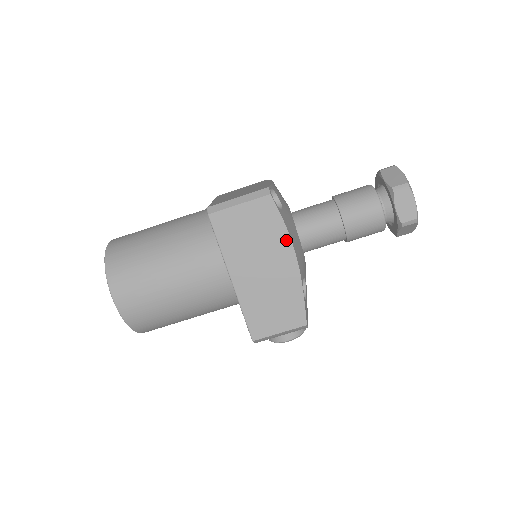
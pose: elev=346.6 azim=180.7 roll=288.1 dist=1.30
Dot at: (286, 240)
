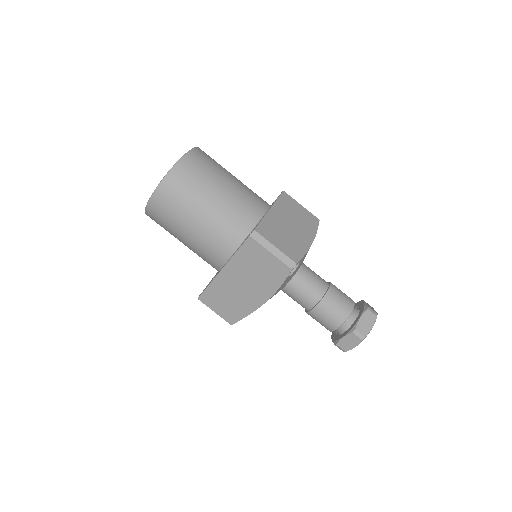
Dot at: (271, 292)
